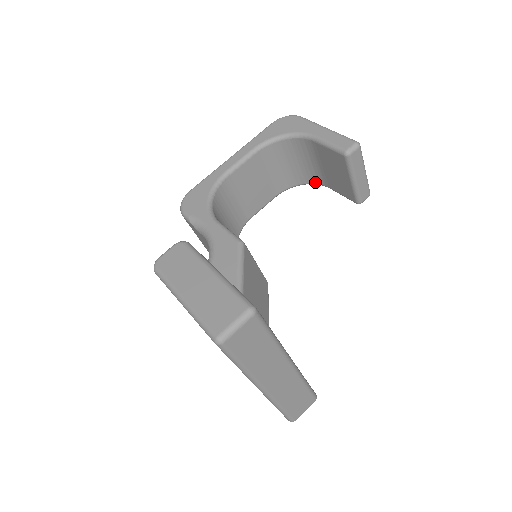
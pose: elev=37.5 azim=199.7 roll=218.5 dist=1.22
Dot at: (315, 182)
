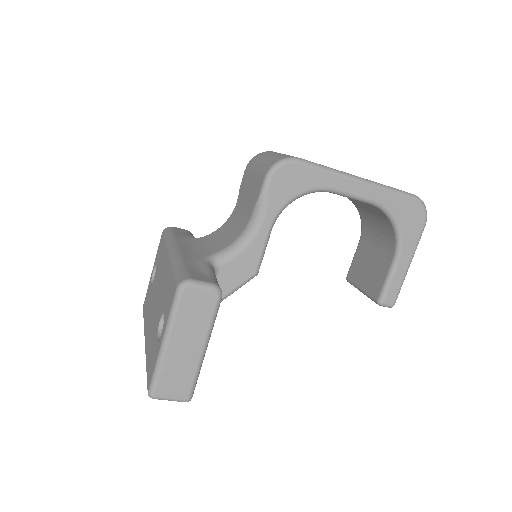
Dot at: (363, 227)
